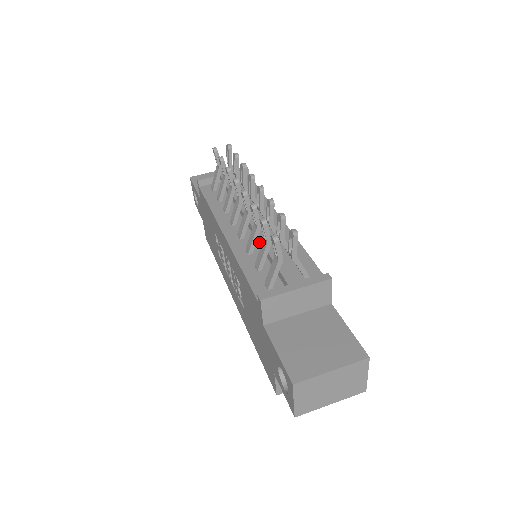
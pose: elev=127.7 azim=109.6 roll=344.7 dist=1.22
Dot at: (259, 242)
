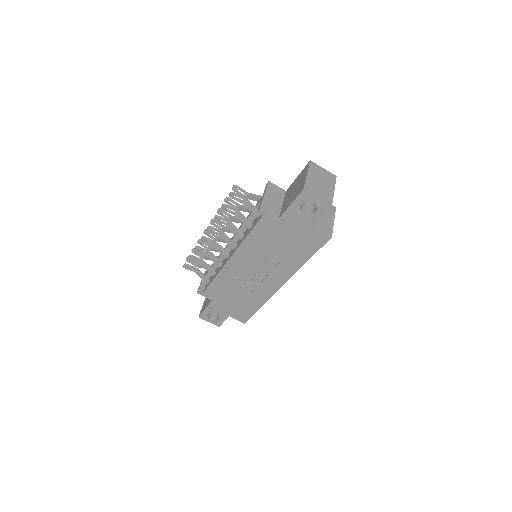
Dot at: occluded
